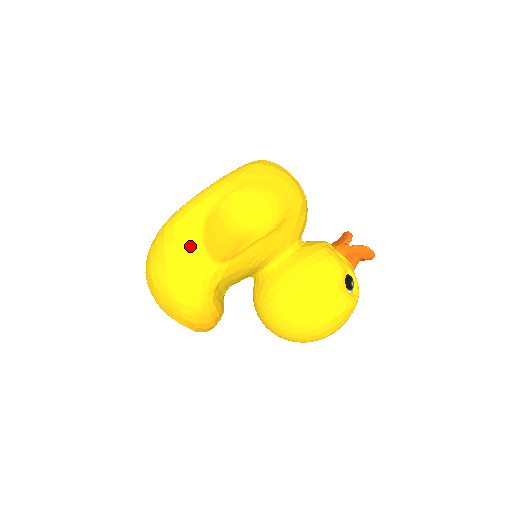
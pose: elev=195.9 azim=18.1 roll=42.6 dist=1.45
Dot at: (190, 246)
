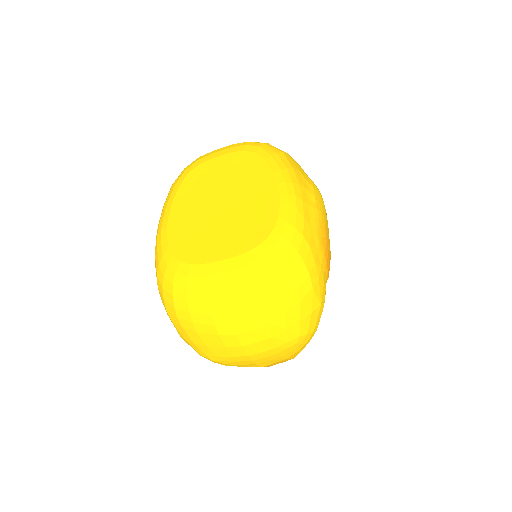
Dot at: (321, 275)
